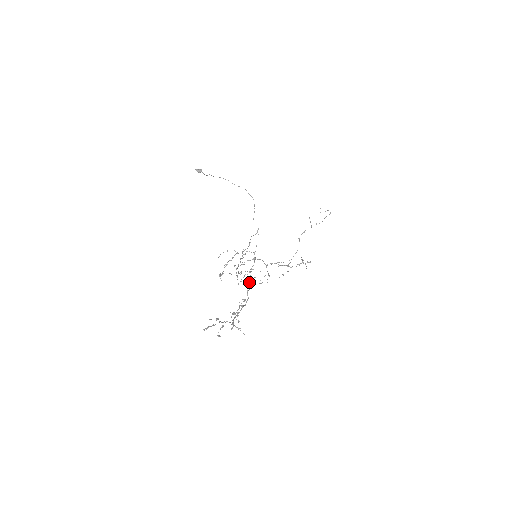
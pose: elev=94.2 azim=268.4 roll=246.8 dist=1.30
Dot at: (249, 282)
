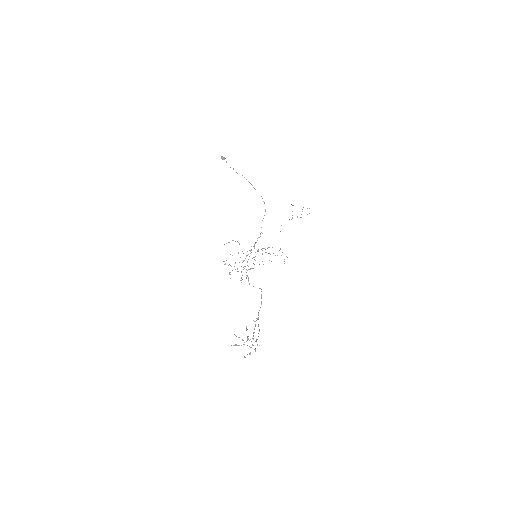
Dot at: occluded
